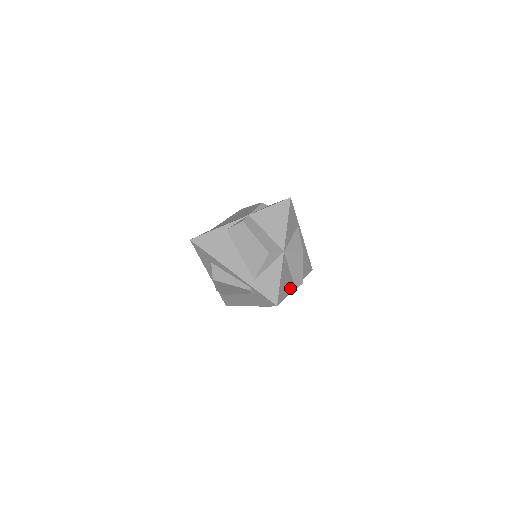
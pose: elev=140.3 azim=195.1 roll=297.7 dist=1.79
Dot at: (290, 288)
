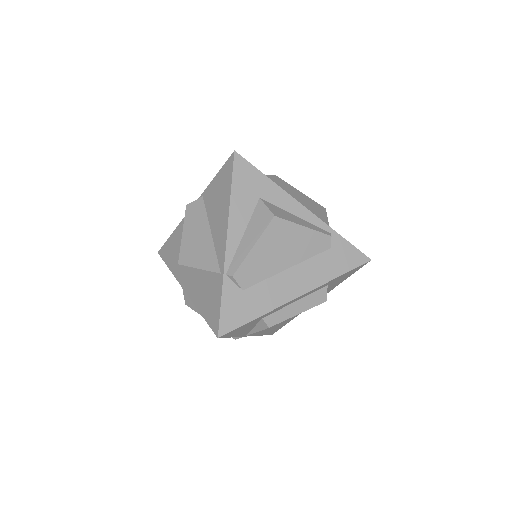
Dot at: occluded
